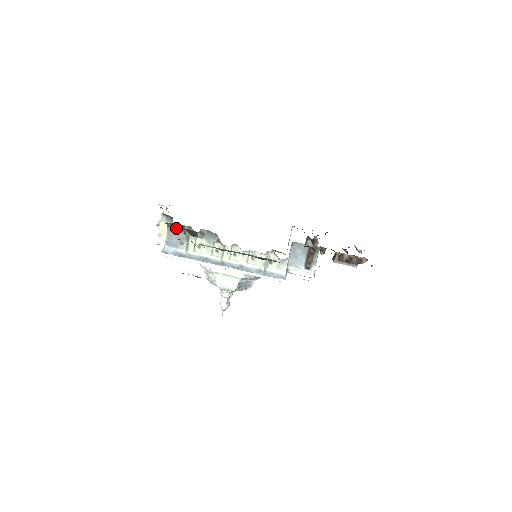
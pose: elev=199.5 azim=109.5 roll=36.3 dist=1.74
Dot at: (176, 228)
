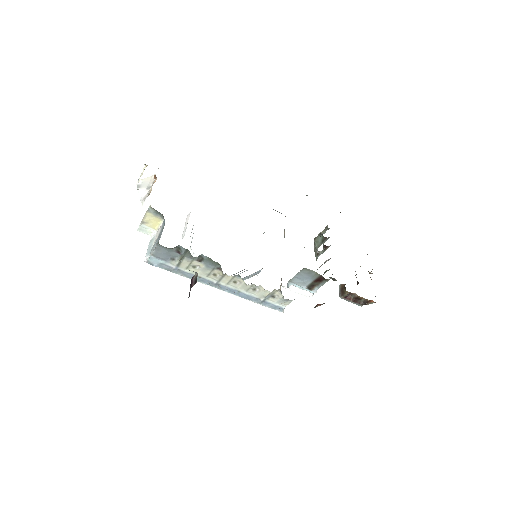
Dot at: (169, 248)
